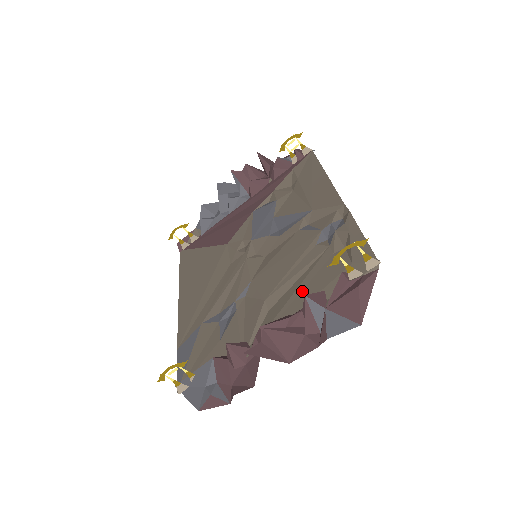
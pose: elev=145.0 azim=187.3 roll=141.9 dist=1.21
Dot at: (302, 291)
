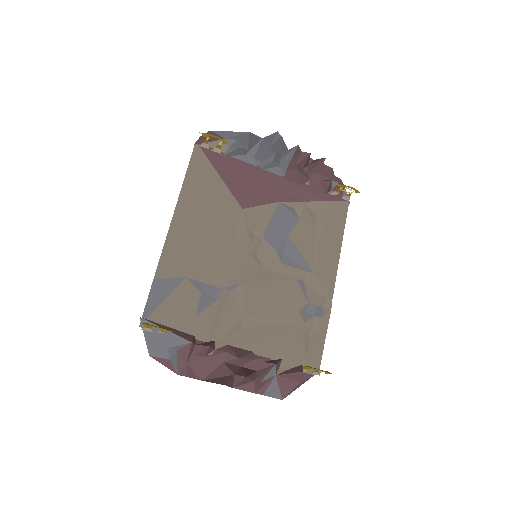
Dot at: (270, 342)
